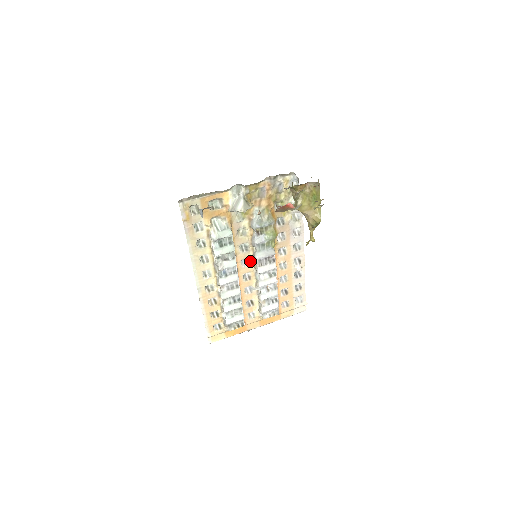
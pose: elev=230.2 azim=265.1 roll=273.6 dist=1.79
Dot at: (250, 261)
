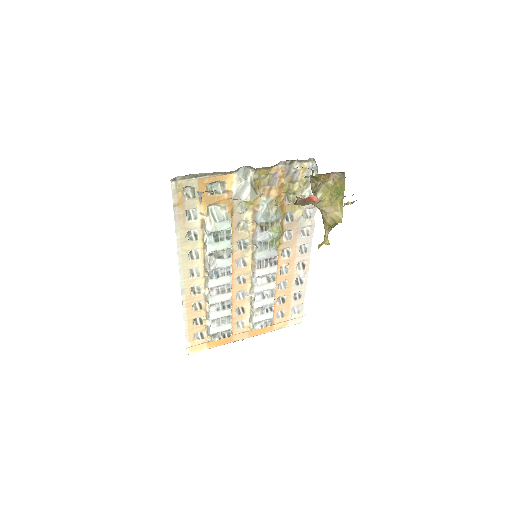
Dot at: (247, 261)
